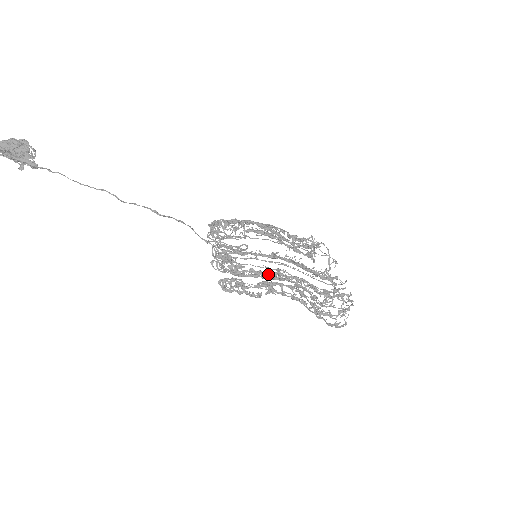
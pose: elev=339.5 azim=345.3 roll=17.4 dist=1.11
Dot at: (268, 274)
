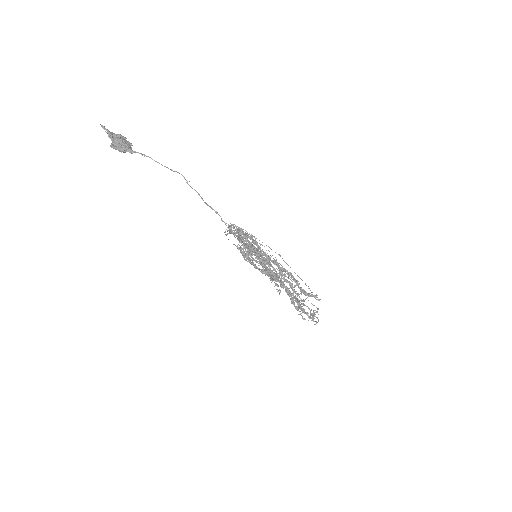
Dot at: occluded
